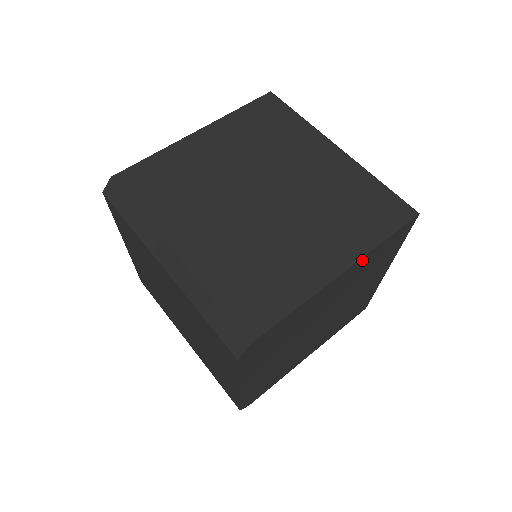
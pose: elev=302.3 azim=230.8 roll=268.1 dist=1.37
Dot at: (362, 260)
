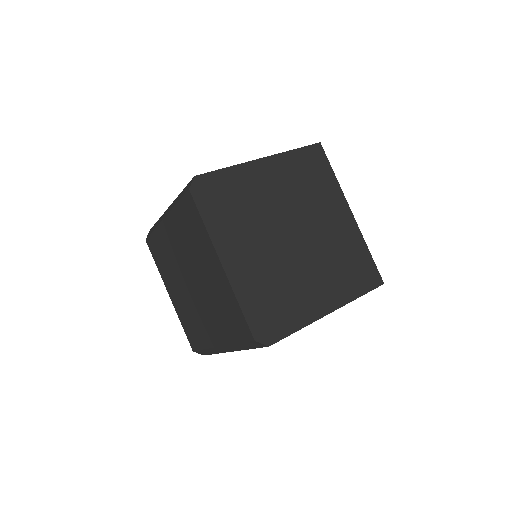
Dot at: (281, 158)
